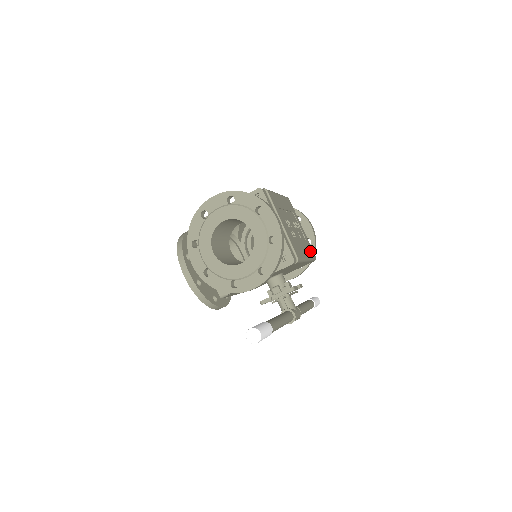
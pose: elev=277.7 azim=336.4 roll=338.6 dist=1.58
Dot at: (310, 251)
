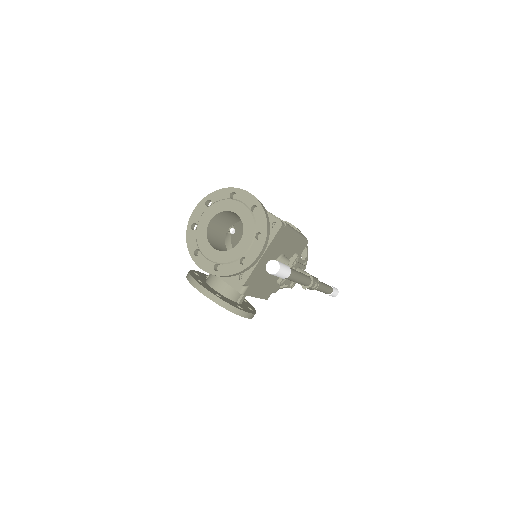
Dot at: occluded
